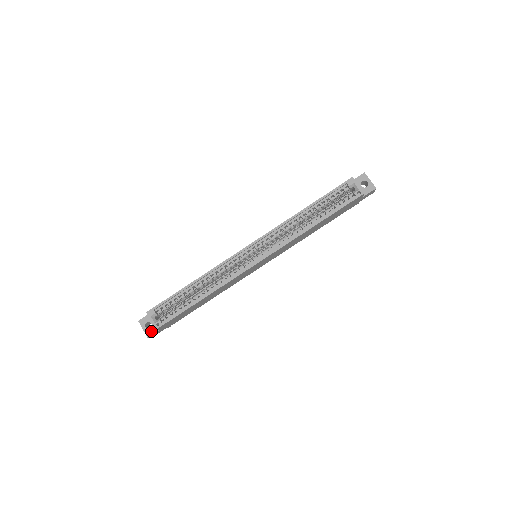
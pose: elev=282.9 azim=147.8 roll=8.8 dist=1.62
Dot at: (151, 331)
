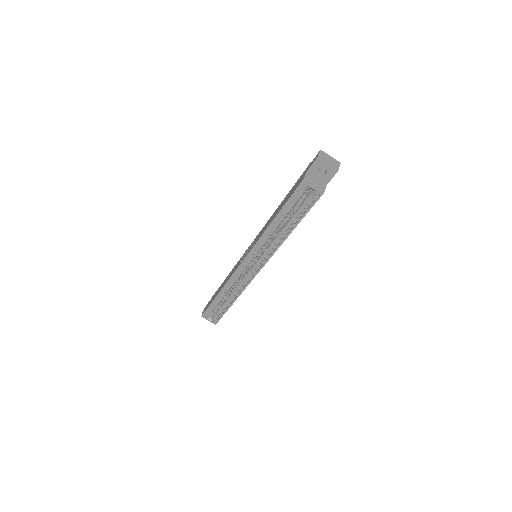
Dot at: occluded
